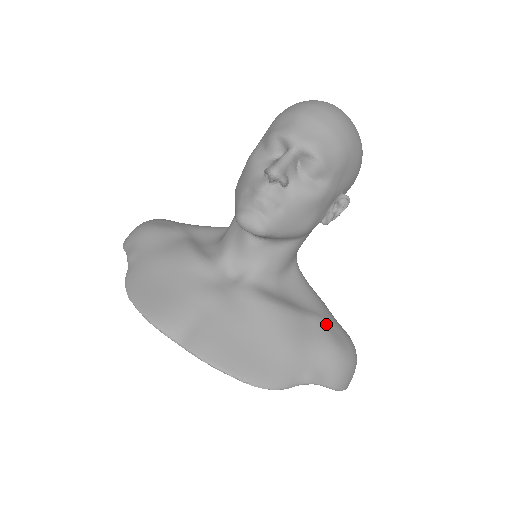
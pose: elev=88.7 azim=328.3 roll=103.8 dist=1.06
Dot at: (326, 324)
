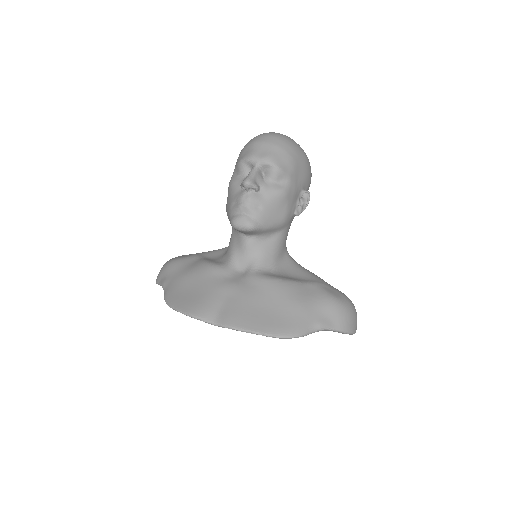
Dot at: (321, 286)
